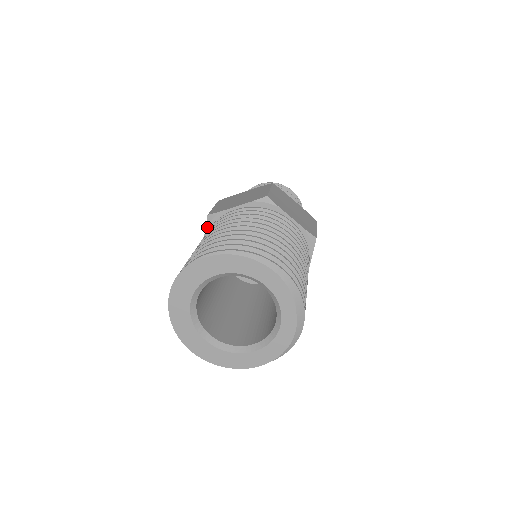
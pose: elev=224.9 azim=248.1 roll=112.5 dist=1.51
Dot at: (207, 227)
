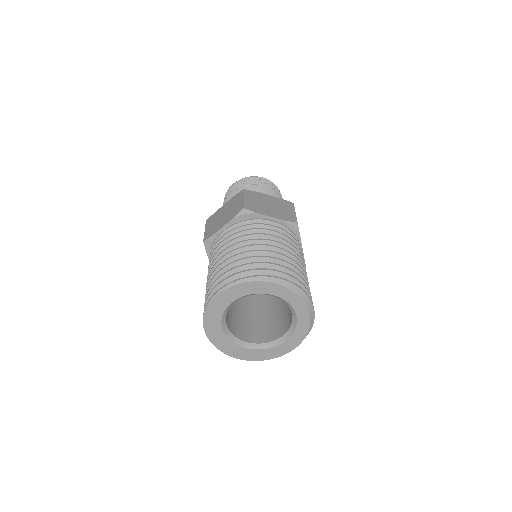
Dot at: (207, 251)
